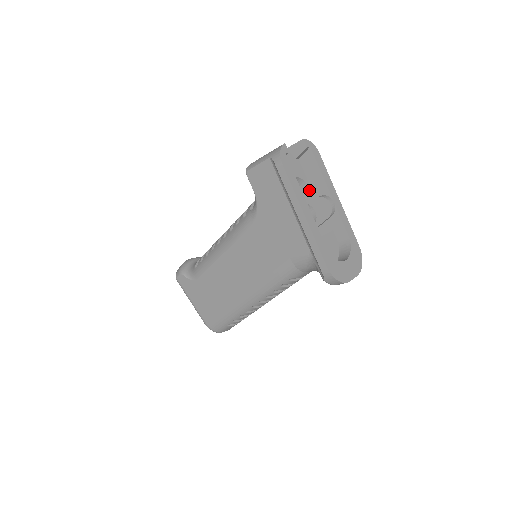
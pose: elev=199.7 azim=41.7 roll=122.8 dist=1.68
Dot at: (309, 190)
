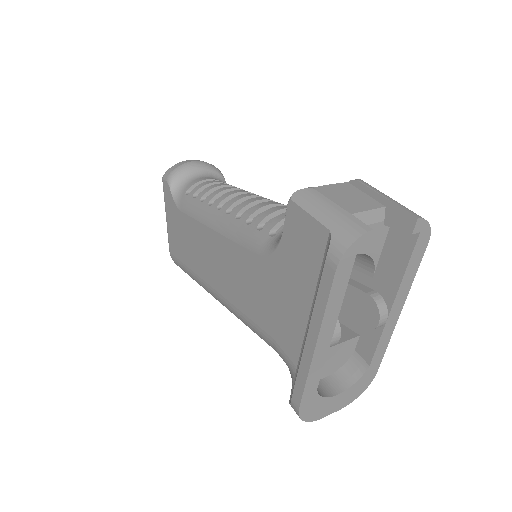
Dot at: (371, 270)
